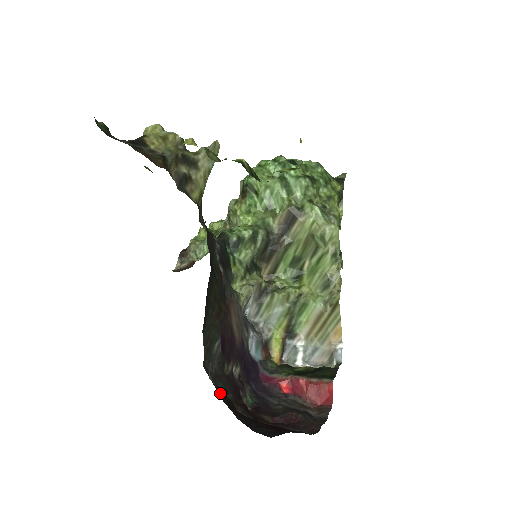
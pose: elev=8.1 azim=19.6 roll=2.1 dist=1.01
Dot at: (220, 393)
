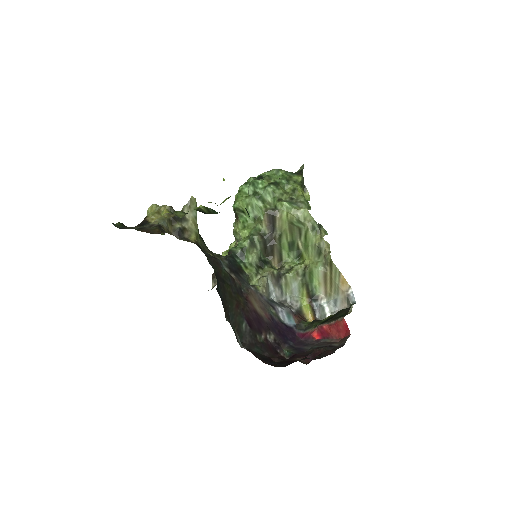
Dot at: (255, 354)
